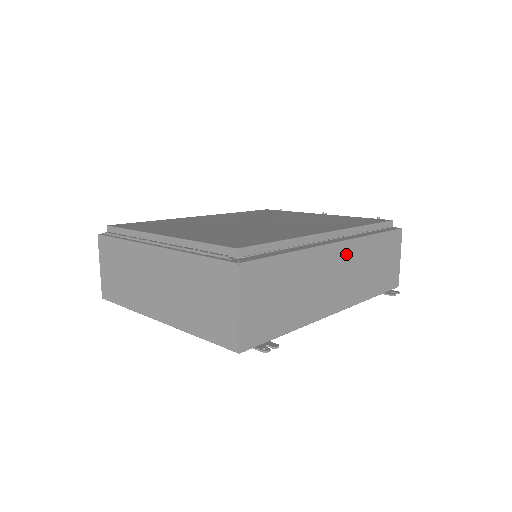
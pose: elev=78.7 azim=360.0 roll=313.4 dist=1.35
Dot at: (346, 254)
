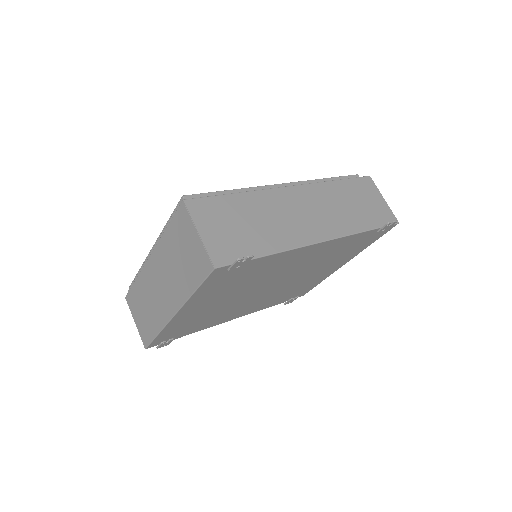
Dot at: (307, 195)
